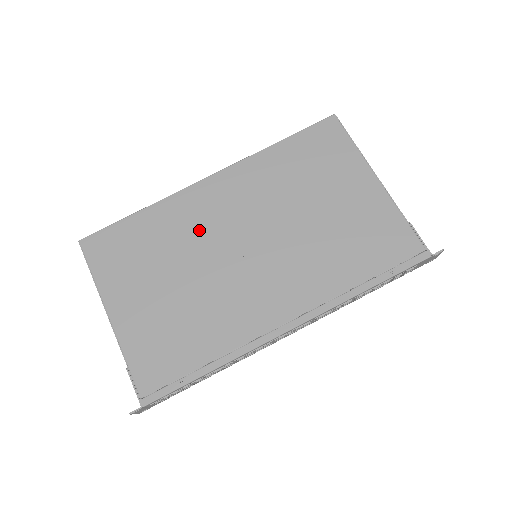
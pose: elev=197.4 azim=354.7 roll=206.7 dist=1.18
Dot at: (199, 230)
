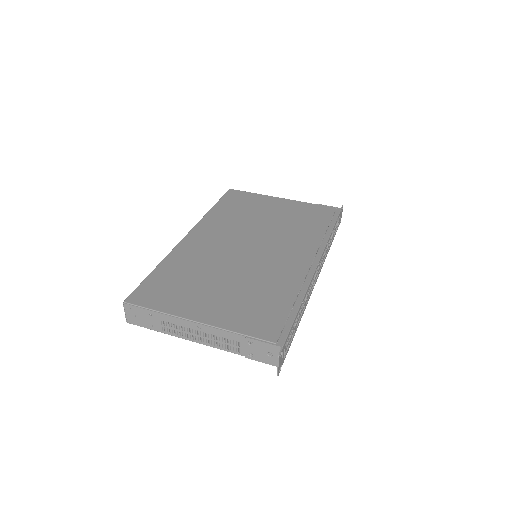
Dot at: (210, 255)
